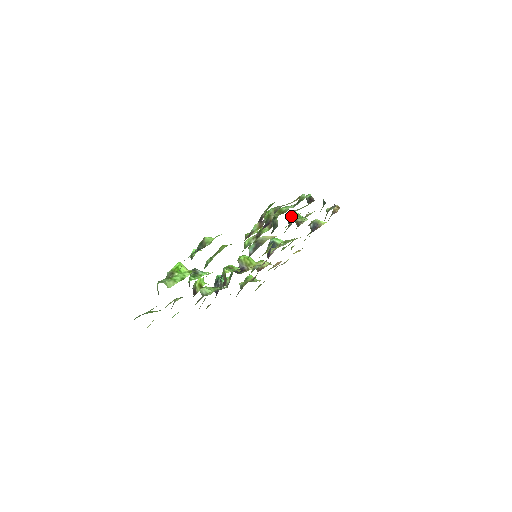
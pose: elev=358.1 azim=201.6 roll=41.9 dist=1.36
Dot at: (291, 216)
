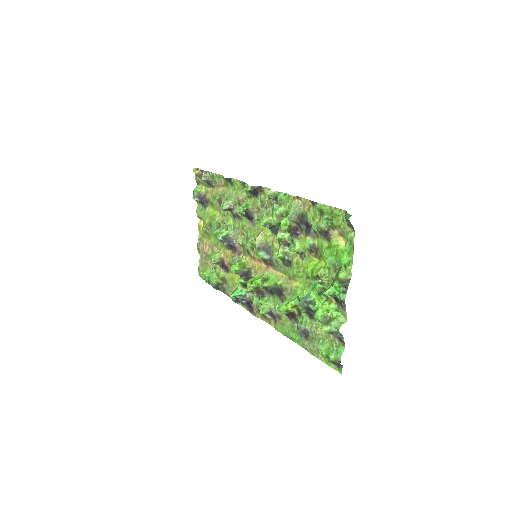
Dot at: (244, 211)
